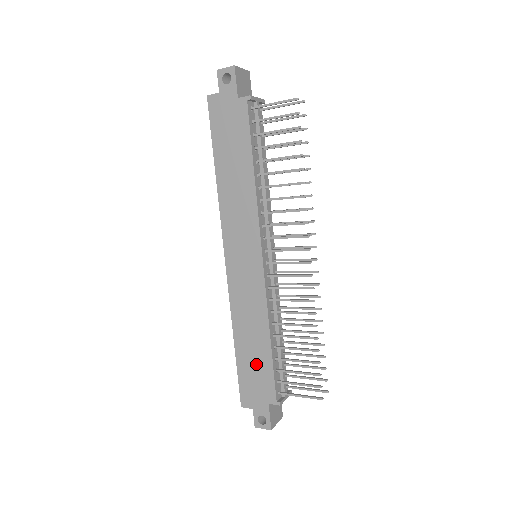
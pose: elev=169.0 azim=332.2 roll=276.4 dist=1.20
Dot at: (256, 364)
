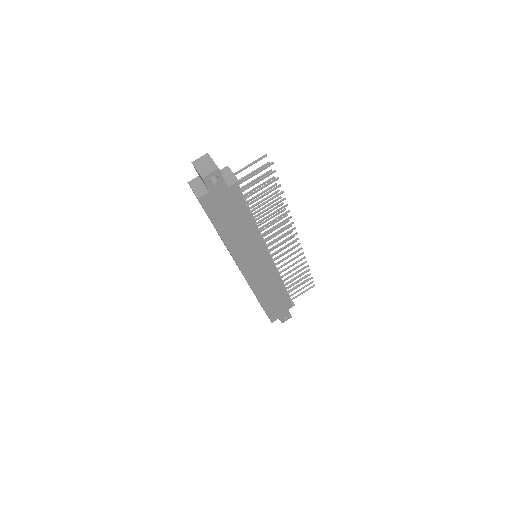
Dot at: (277, 302)
